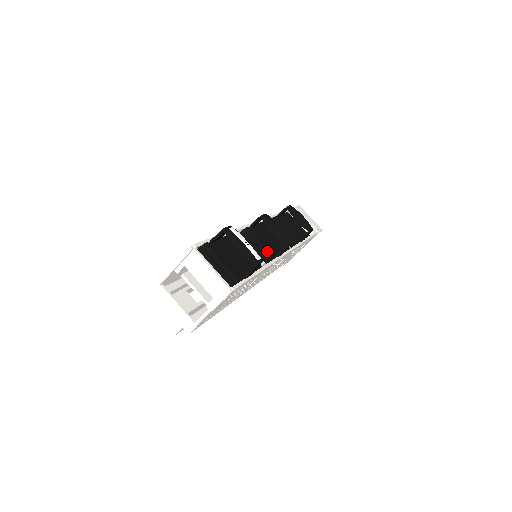
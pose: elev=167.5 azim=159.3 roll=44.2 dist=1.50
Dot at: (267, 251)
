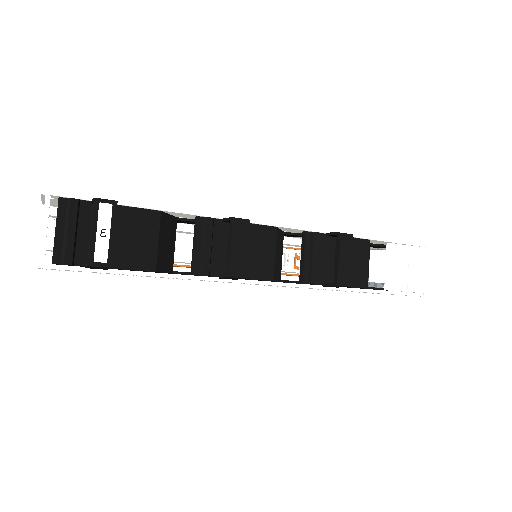
Dot at: (203, 261)
